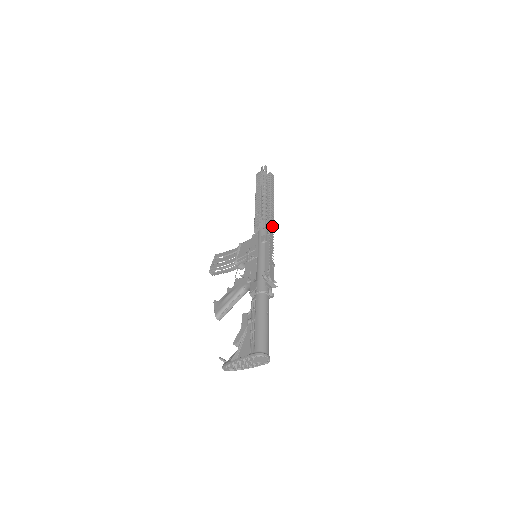
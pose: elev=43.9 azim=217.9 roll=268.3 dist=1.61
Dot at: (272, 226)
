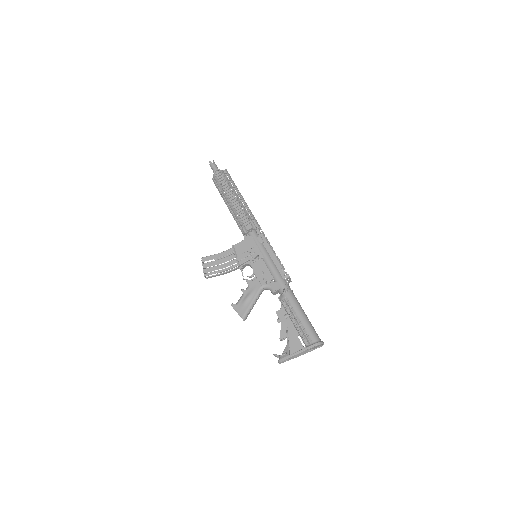
Dot at: (259, 226)
